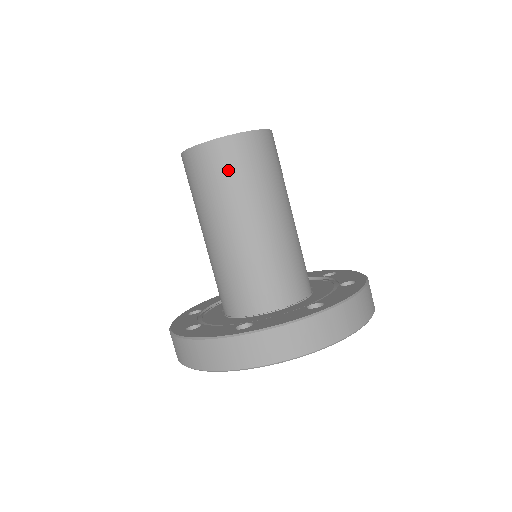
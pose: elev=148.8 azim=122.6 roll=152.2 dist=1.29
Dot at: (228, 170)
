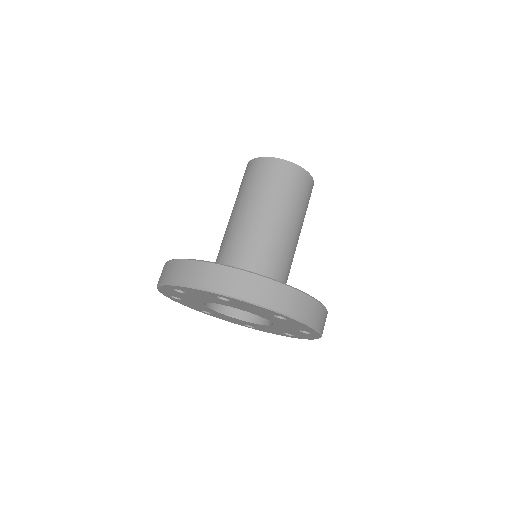
Dot at: (251, 178)
